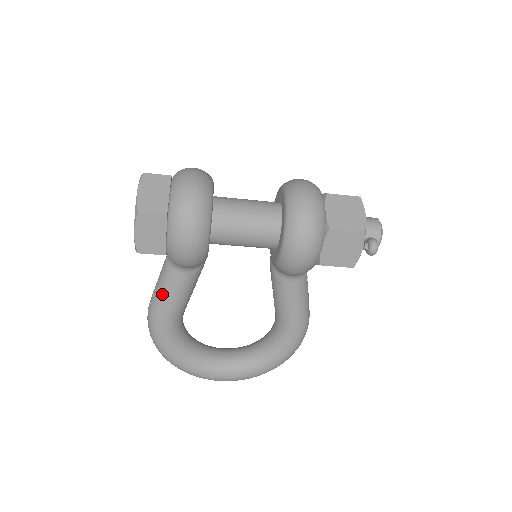
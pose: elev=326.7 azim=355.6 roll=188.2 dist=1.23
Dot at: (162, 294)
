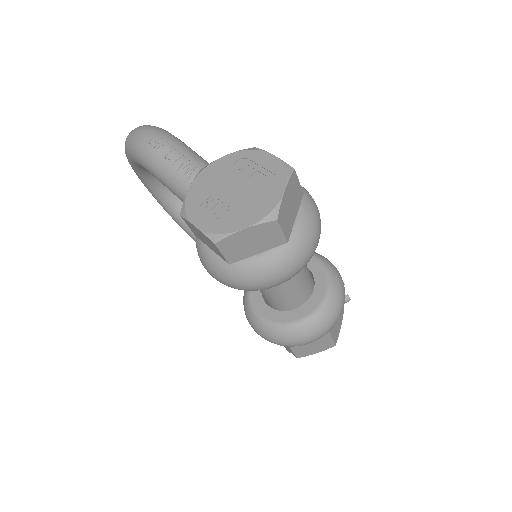
Dot at: (171, 181)
